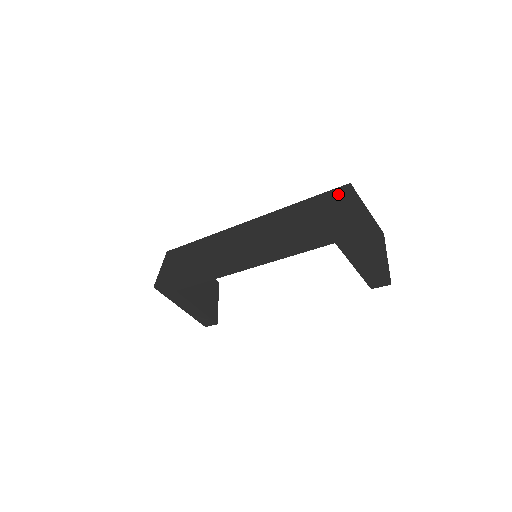
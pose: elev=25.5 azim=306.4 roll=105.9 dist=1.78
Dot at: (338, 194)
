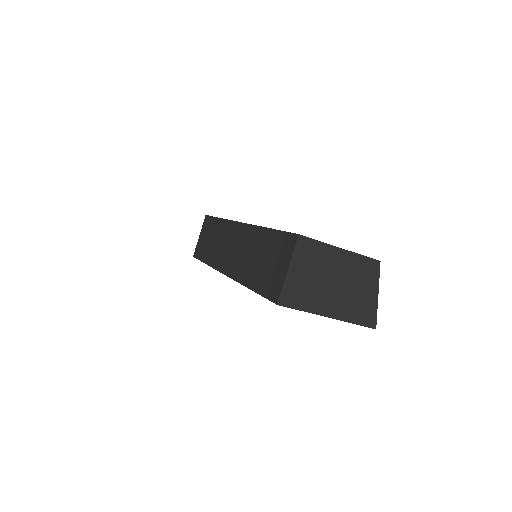
Dot at: (287, 245)
